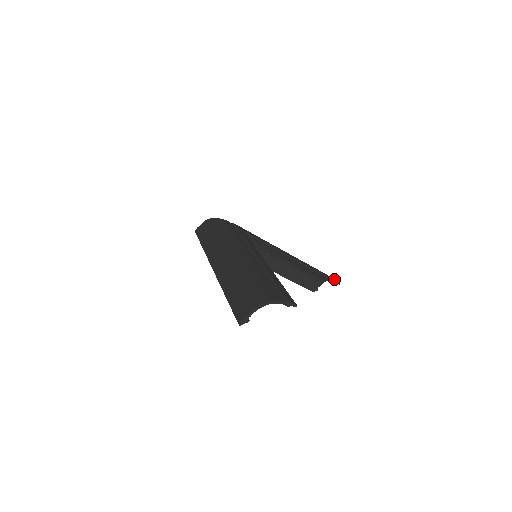
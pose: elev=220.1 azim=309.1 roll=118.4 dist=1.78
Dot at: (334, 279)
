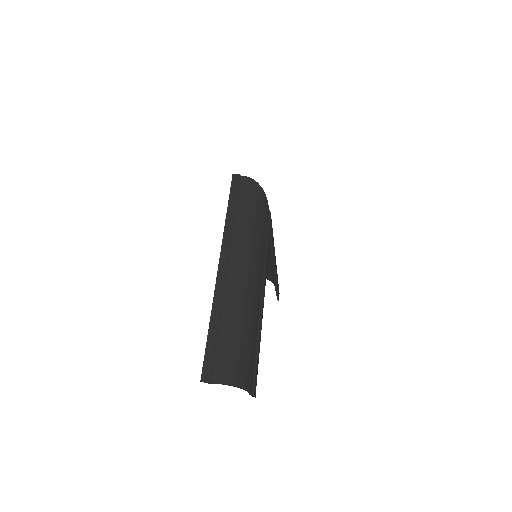
Dot at: occluded
